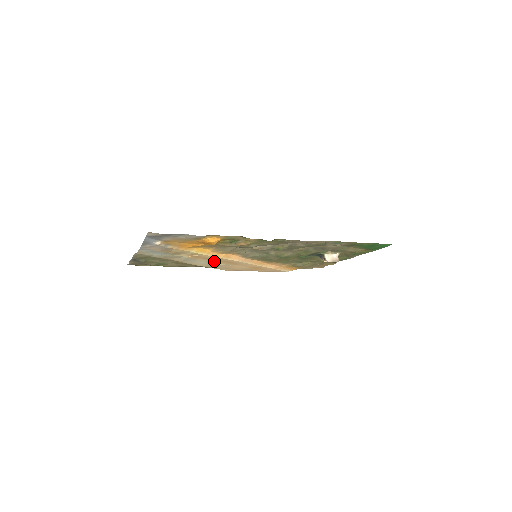
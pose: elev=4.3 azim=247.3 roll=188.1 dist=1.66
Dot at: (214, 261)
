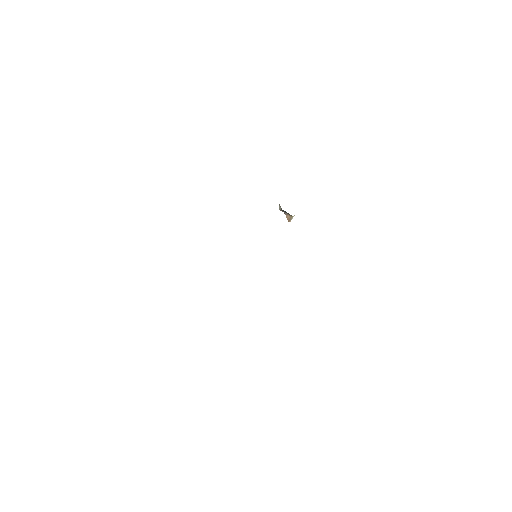
Dot at: occluded
